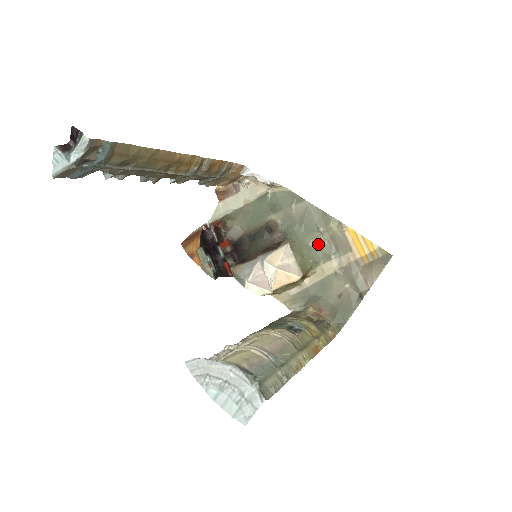
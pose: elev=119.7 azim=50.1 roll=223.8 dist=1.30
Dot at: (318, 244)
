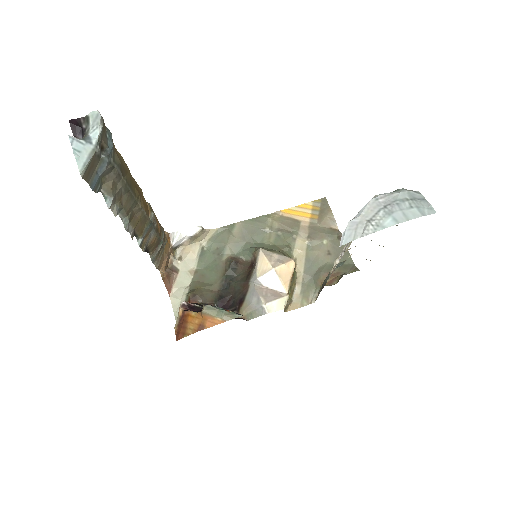
Dot at: (276, 239)
